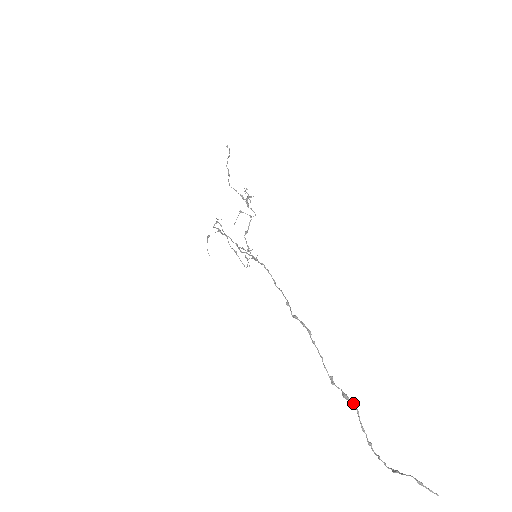
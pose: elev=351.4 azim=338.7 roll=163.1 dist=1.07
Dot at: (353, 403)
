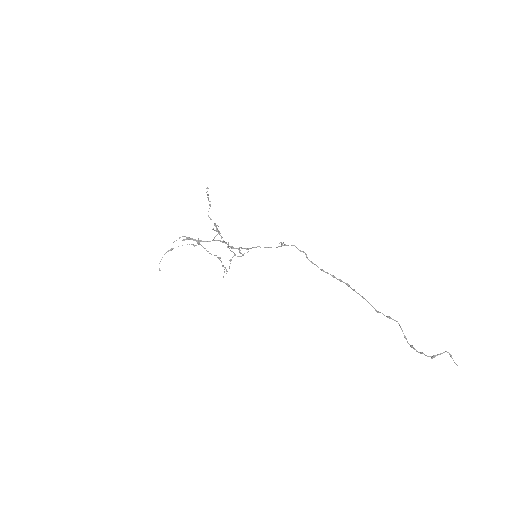
Dot at: occluded
